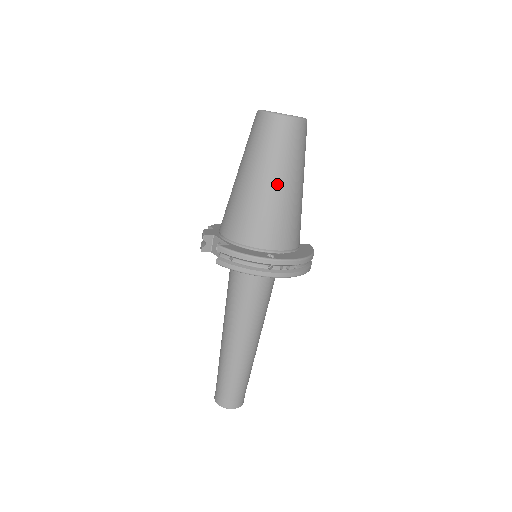
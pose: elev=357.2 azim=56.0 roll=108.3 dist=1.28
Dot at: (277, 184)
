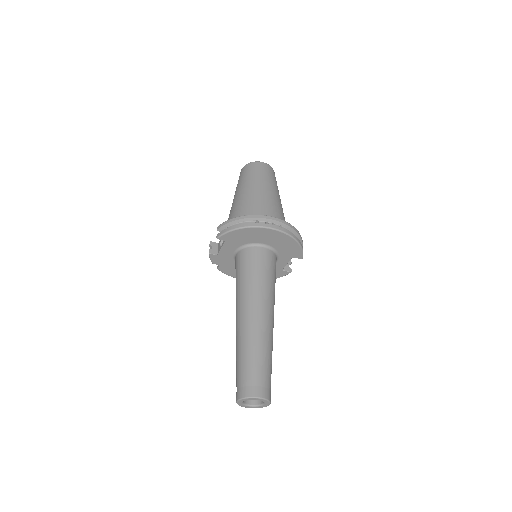
Dot at: (256, 189)
